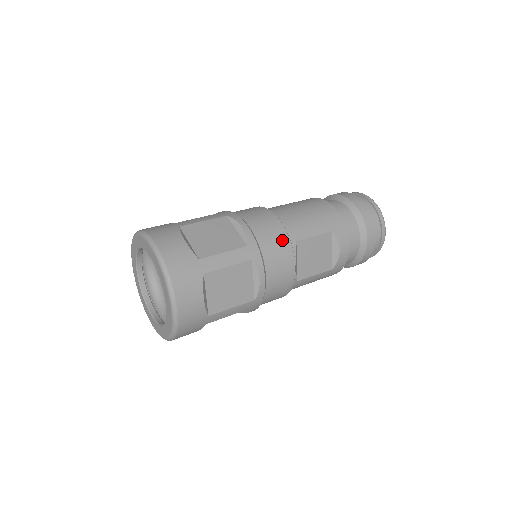
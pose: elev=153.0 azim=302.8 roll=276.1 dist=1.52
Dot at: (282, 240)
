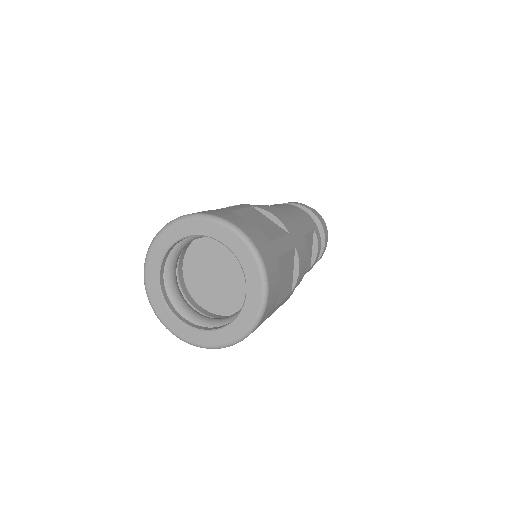
Dot at: (300, 232)
